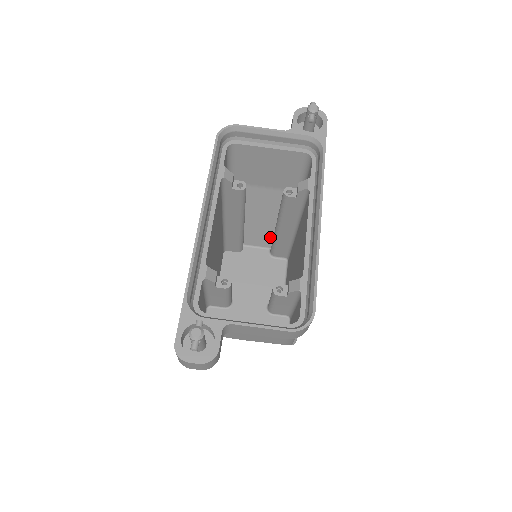
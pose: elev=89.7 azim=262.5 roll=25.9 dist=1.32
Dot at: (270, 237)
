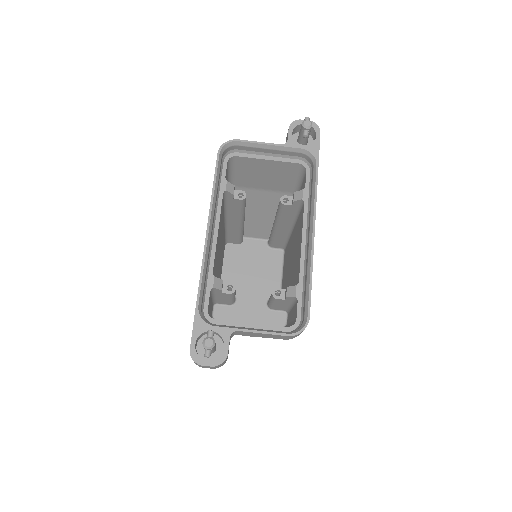
Dot at: (268, 230)
